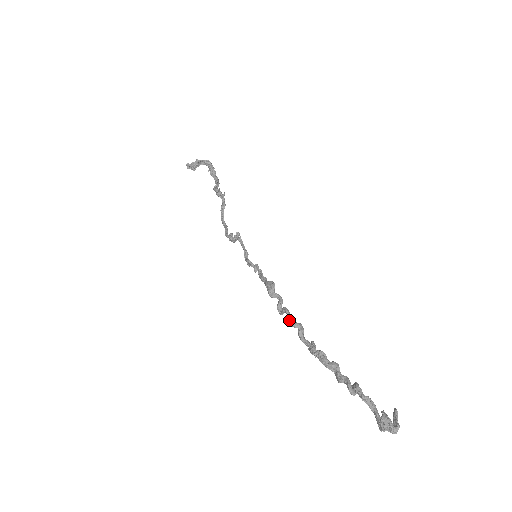
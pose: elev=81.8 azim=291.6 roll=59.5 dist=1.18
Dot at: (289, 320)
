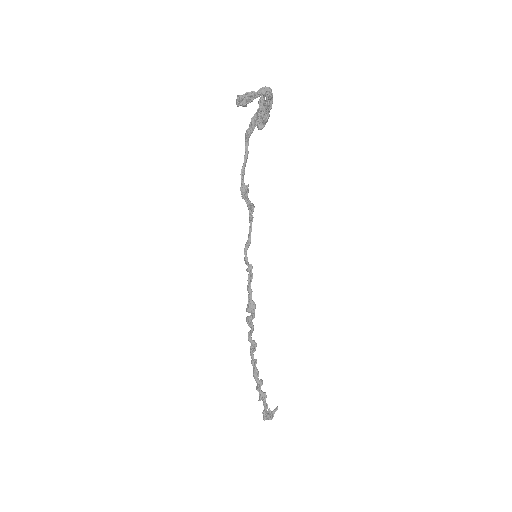
Dot at: (250, 338)
